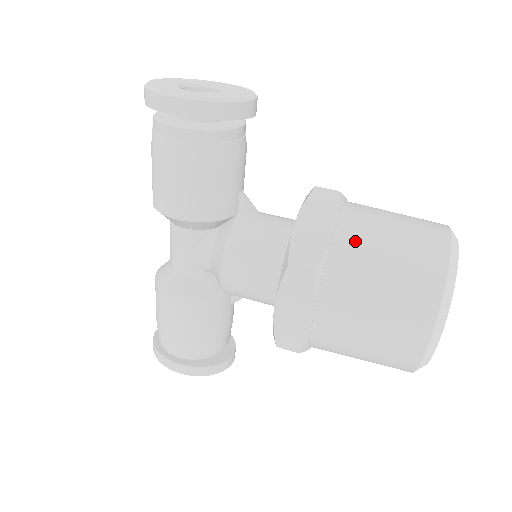
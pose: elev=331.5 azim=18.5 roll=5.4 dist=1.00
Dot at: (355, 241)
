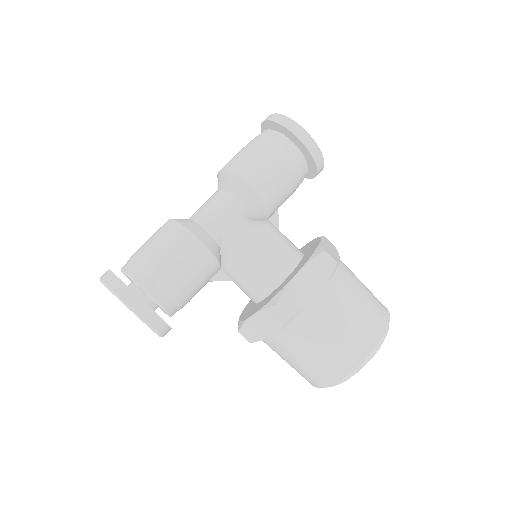
Dot at: (349, 270)
